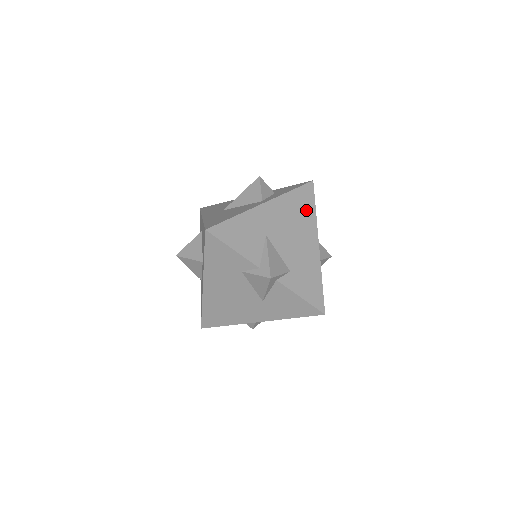
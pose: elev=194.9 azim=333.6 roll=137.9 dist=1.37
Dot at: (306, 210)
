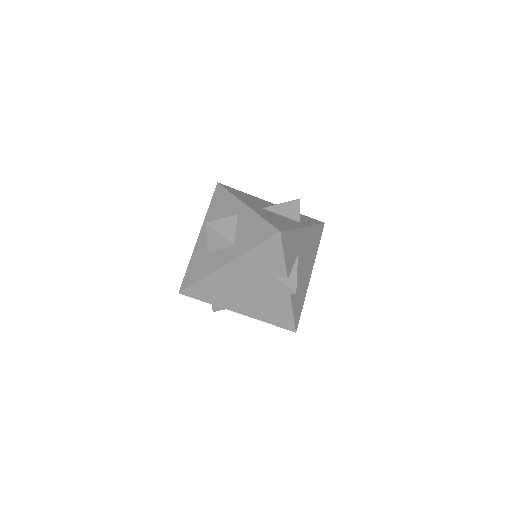
Dot at: (316, 245)
